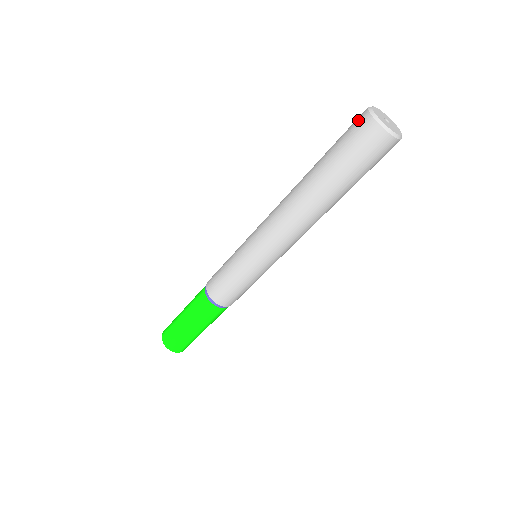
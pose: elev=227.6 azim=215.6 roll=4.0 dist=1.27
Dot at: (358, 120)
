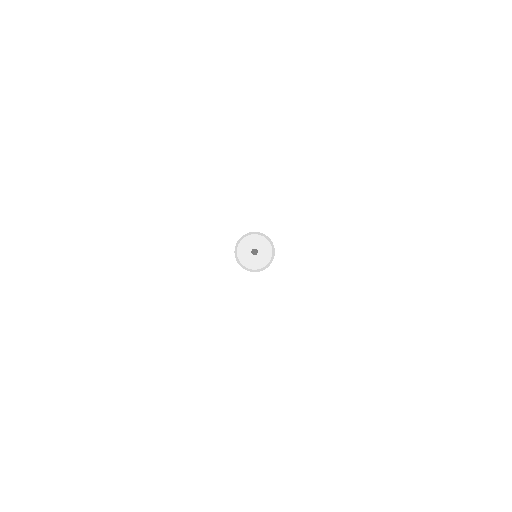
Dot at: occluded
